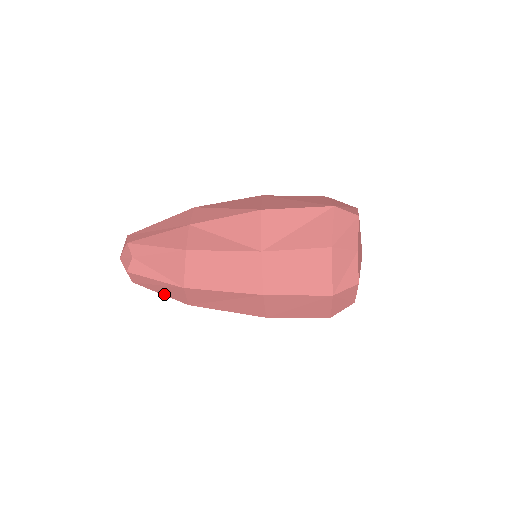
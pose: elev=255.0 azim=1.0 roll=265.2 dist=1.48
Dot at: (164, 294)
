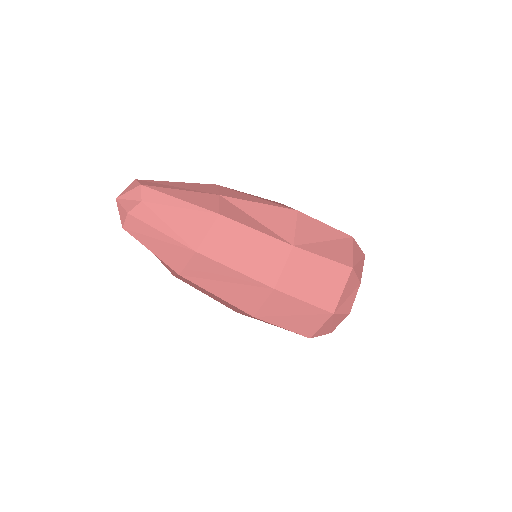
Dot at: (156, 253)
